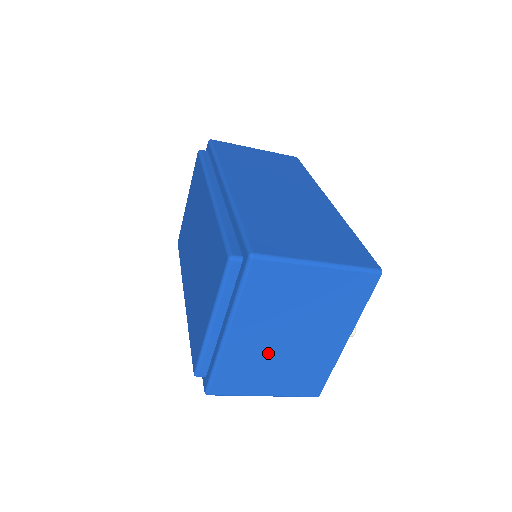
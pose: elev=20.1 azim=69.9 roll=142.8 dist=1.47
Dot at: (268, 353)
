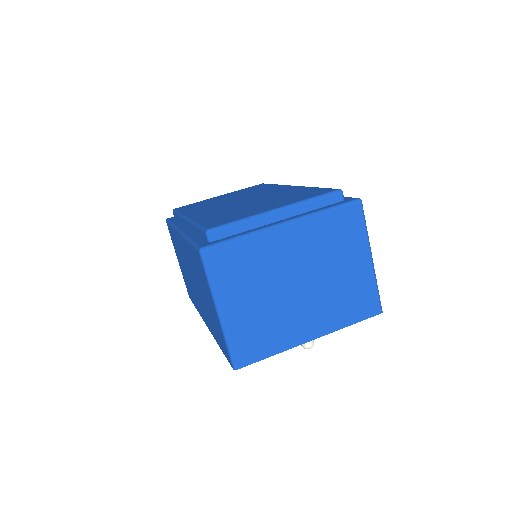
Dot at: (275, 276)
